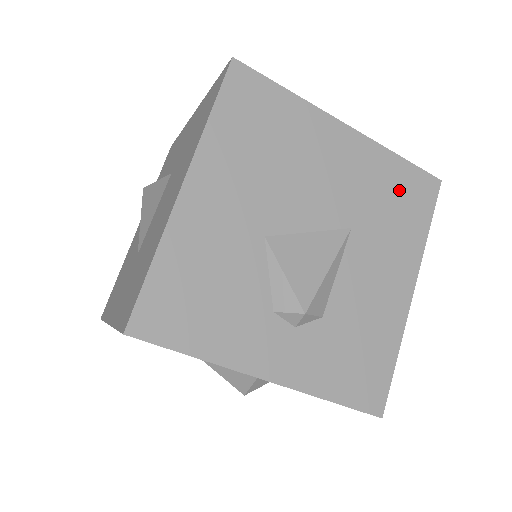
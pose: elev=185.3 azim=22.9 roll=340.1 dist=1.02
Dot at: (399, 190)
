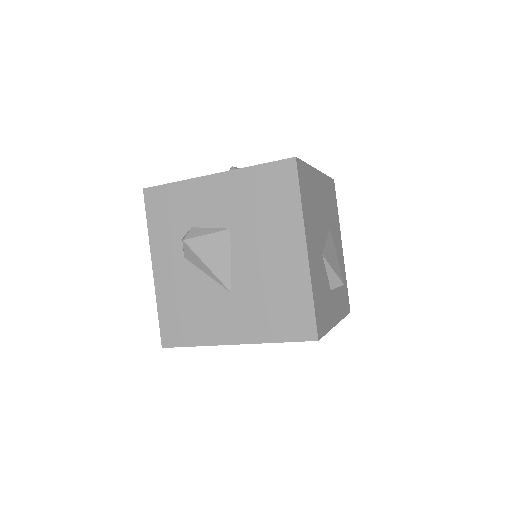
Dot at: (331, 195)
